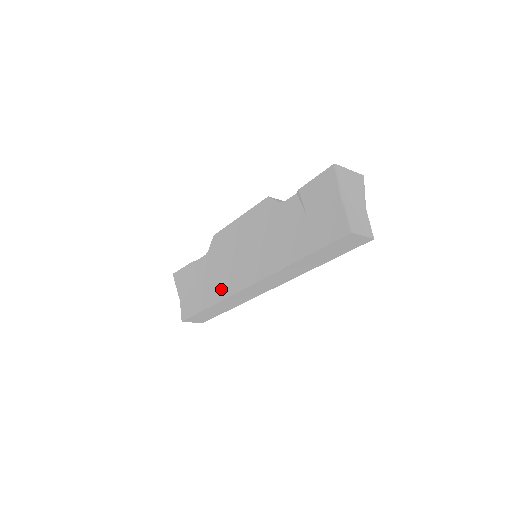
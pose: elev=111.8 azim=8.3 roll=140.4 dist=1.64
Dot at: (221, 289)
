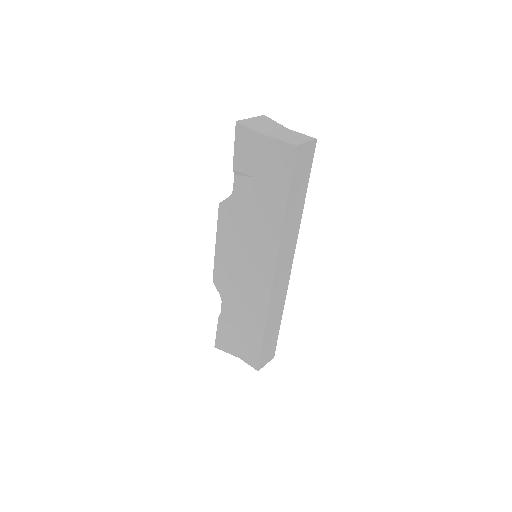
Dot at: (258, 307)
